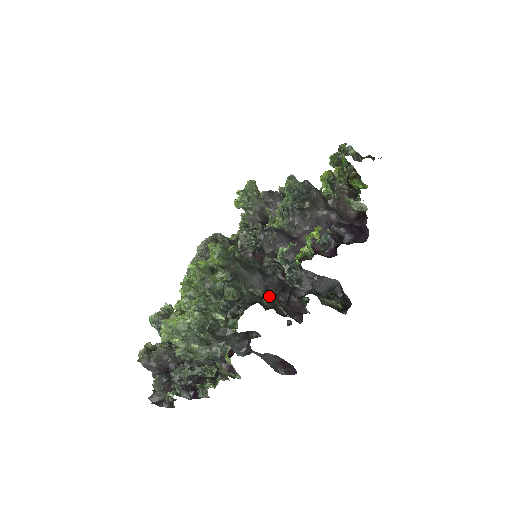
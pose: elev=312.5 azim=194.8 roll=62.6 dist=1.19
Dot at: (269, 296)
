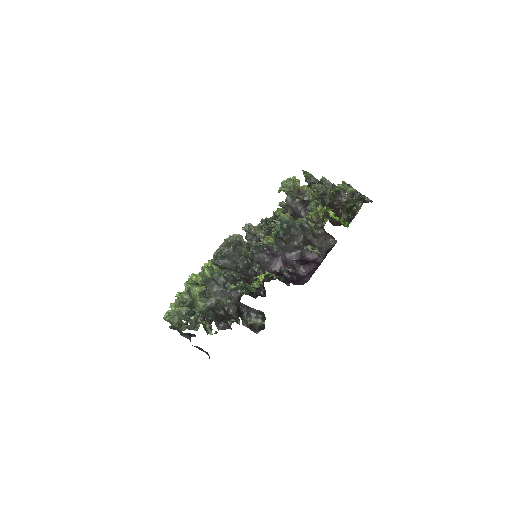
Dot at: (230, 302)
